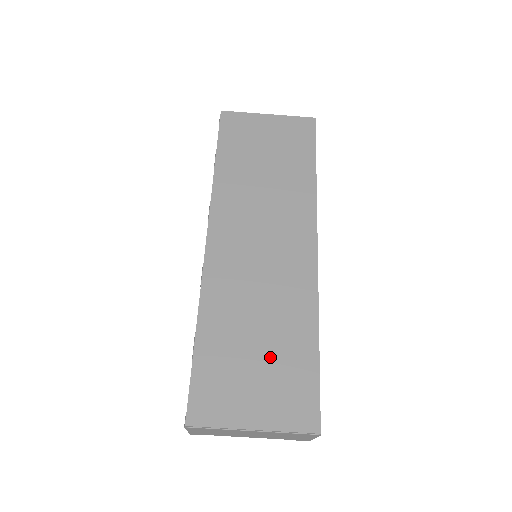
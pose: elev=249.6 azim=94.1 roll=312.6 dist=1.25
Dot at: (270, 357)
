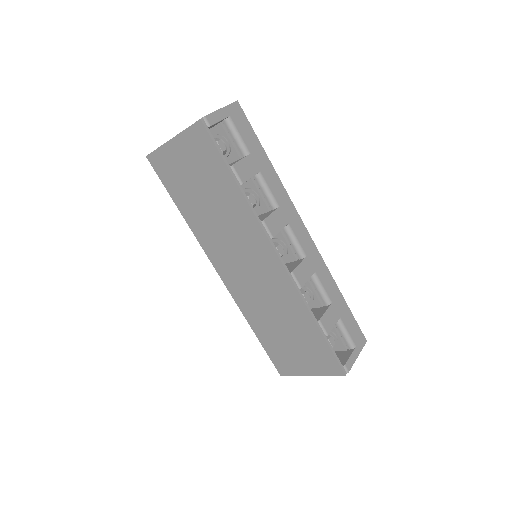
Dot at: (296, 339)
